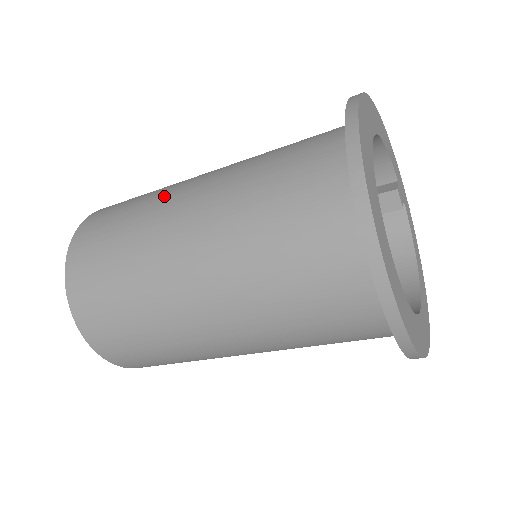
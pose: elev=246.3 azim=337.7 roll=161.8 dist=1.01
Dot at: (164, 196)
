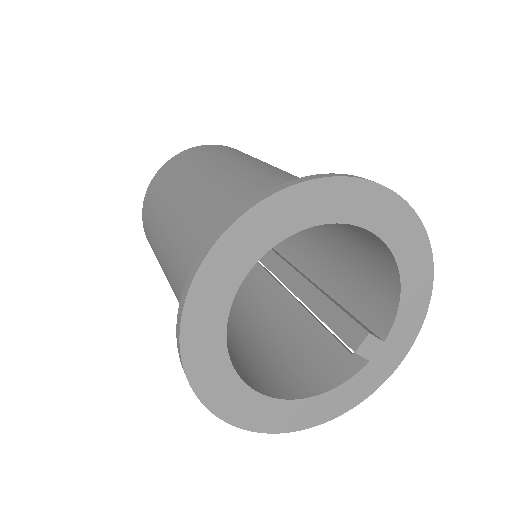
Dot at: occluded
